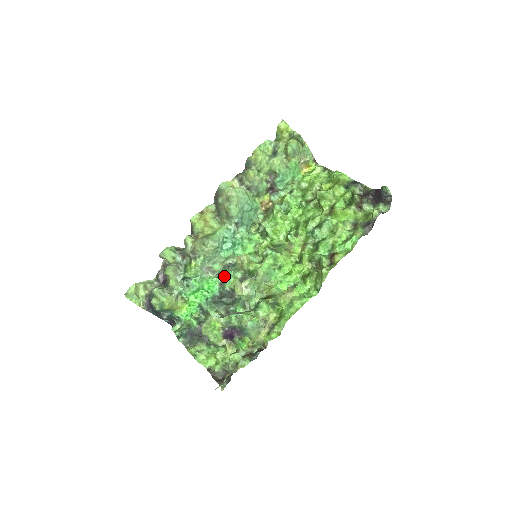
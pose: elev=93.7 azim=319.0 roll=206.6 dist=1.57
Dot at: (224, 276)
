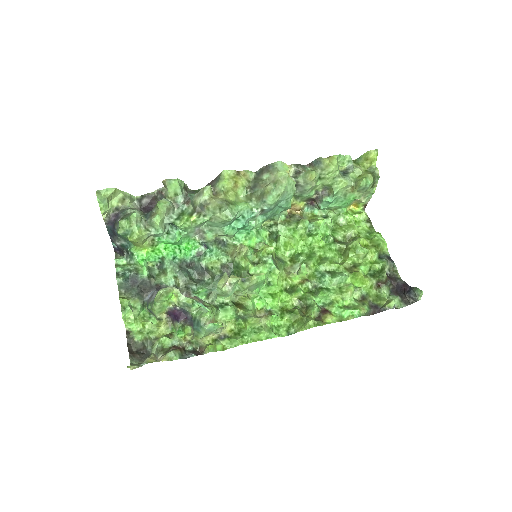
Dot at: (208, 248)
